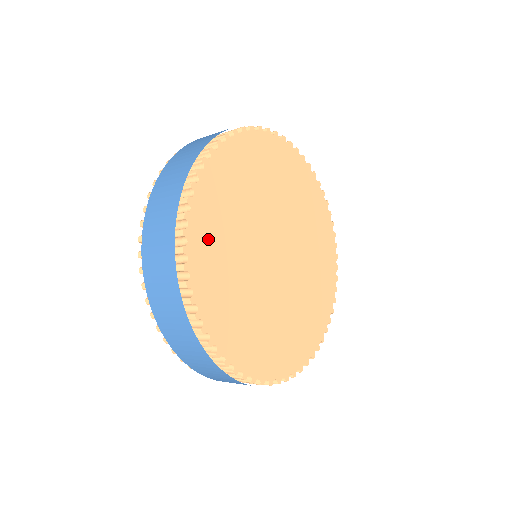
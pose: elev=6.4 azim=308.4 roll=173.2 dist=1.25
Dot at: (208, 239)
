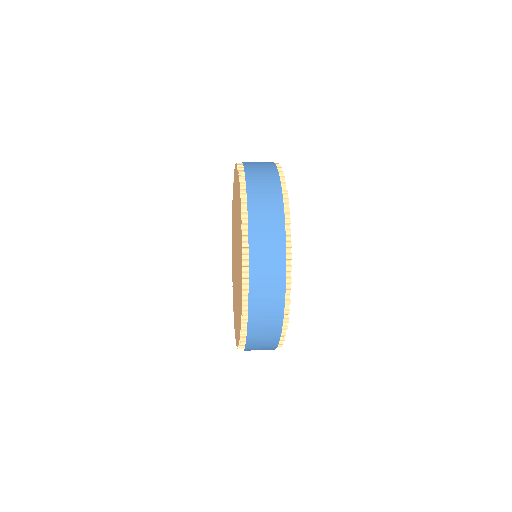
Dot at: occluded
